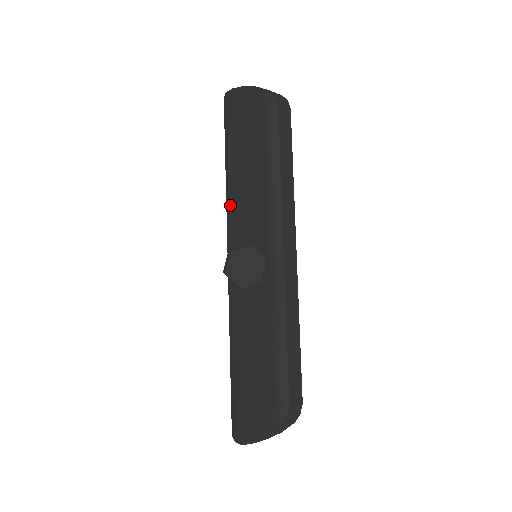
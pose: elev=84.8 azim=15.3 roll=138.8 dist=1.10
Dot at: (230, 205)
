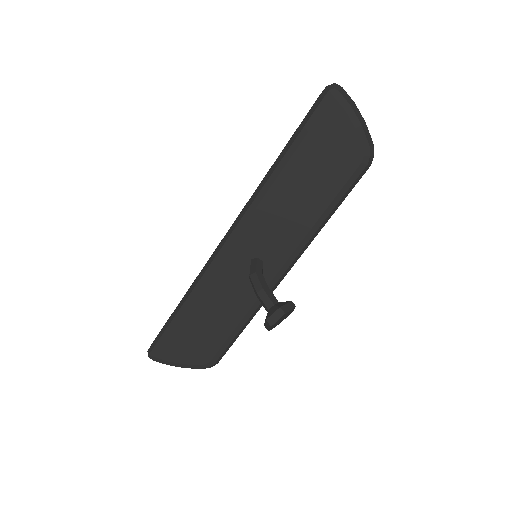
Dot at: (263, 202)
